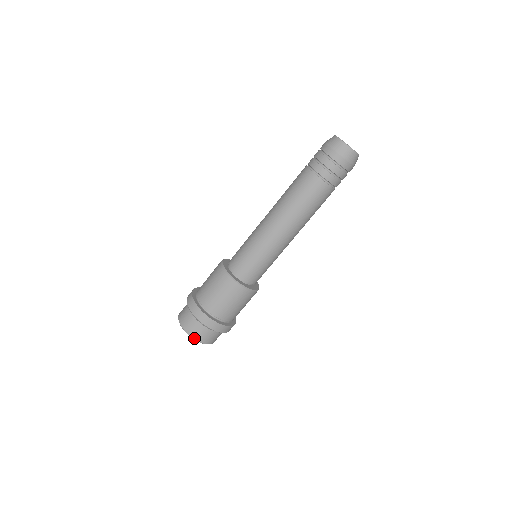
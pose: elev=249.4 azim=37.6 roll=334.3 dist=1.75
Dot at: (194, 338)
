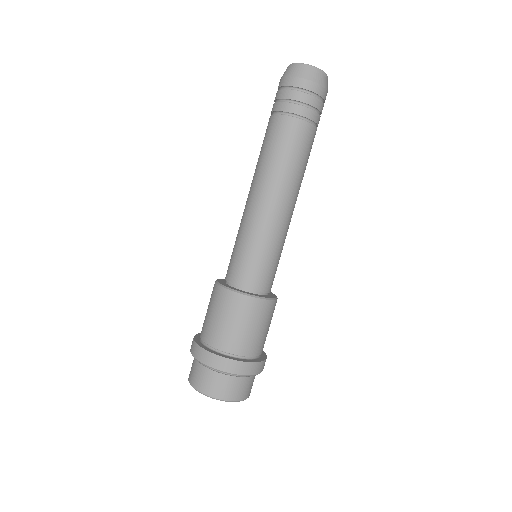
Dot at: (207, 394)
